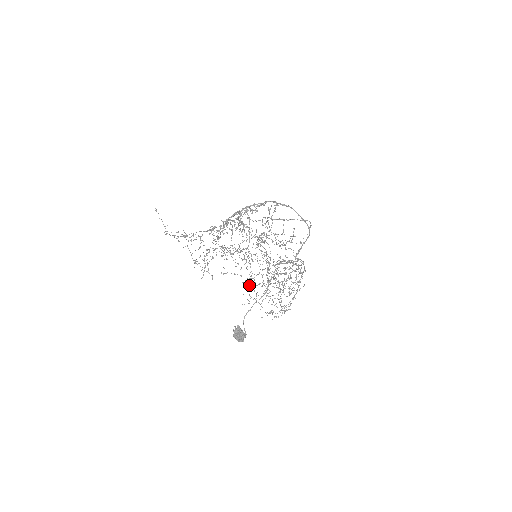
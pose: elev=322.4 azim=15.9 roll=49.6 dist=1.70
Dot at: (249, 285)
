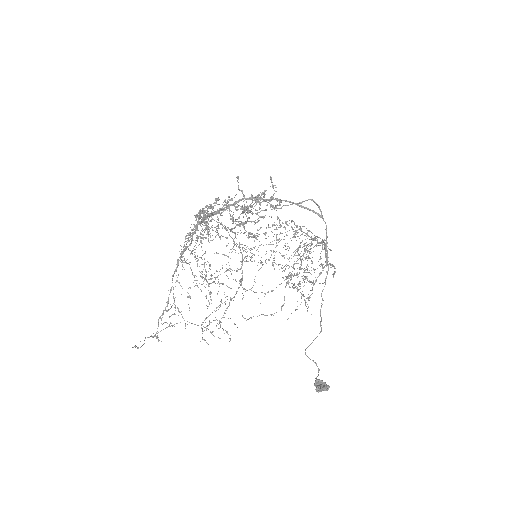
Dot at: occluded
